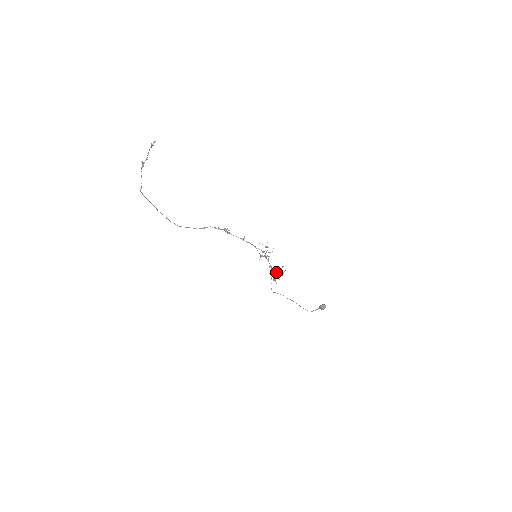
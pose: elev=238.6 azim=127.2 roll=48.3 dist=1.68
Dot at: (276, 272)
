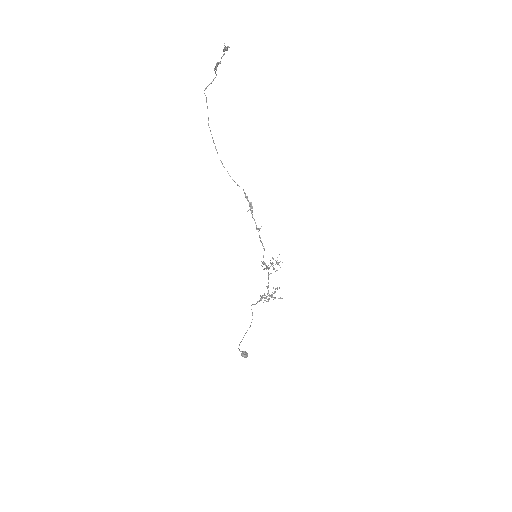
Dot at: (270, 295)
